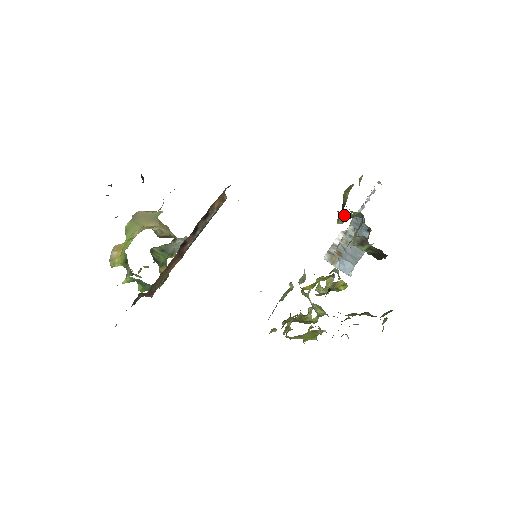
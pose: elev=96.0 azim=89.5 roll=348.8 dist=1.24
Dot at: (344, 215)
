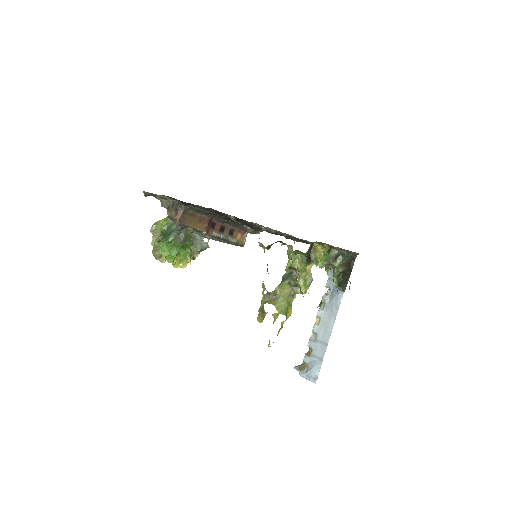
Dot at: occluded
